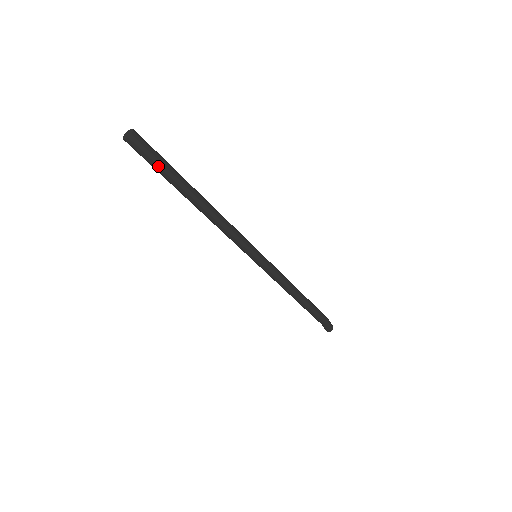
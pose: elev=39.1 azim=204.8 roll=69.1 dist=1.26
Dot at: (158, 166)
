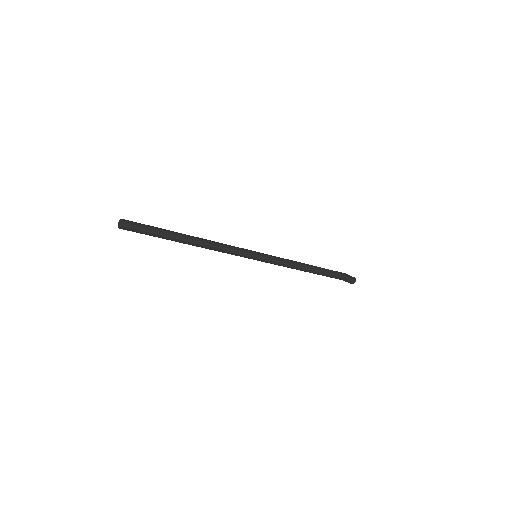
Dot at: (150, 230)
